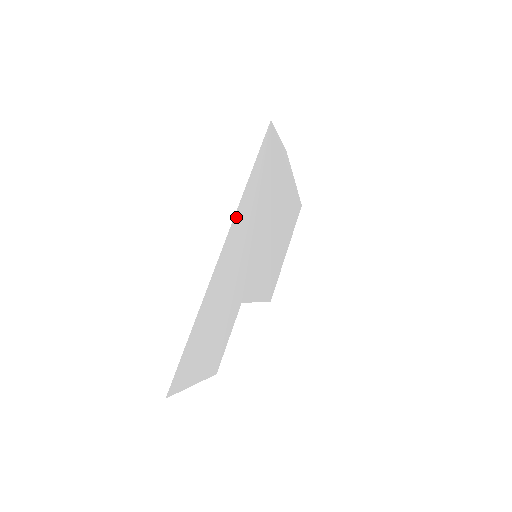
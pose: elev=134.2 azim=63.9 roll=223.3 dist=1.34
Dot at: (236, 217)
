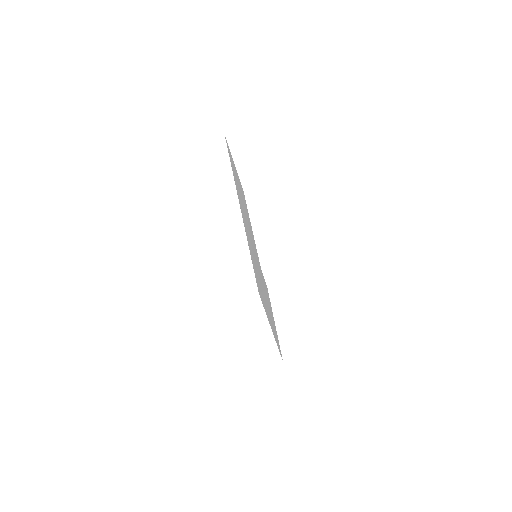
Dot at: occluded
